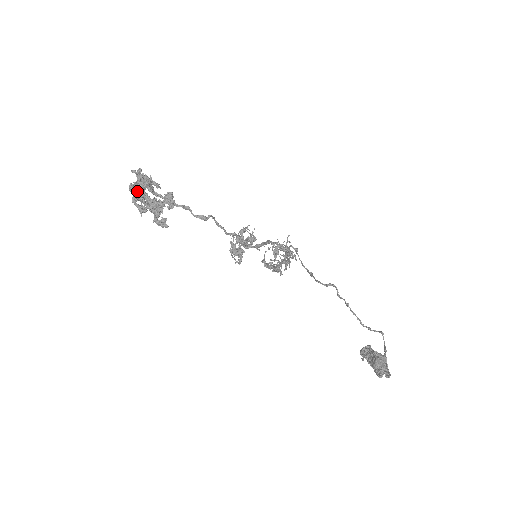
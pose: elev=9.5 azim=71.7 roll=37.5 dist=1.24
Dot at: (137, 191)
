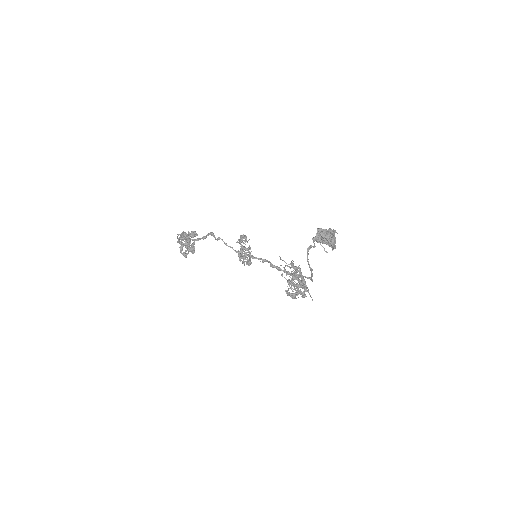
Dot at: (178, 238)
